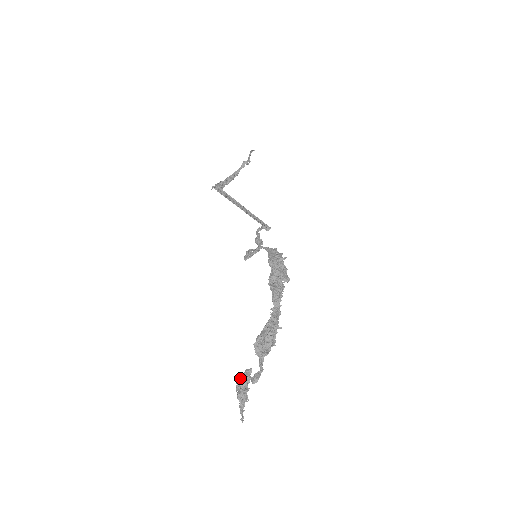
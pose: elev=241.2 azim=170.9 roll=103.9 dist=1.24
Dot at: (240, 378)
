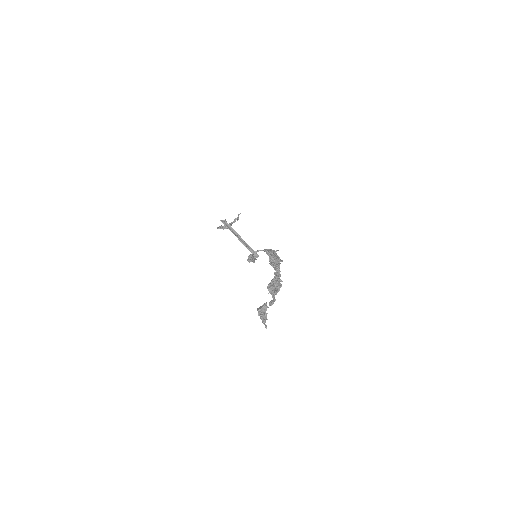
Dot at: (260, 307)
